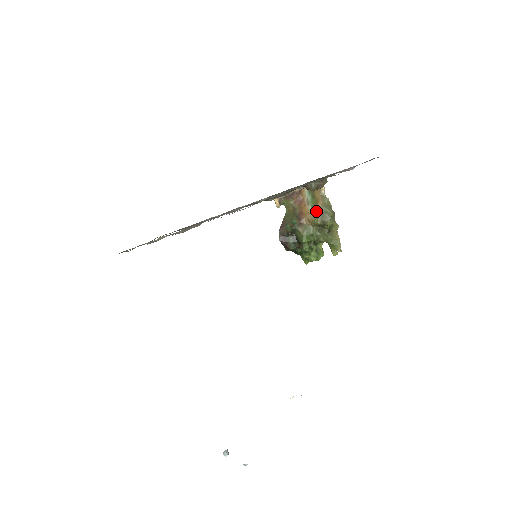
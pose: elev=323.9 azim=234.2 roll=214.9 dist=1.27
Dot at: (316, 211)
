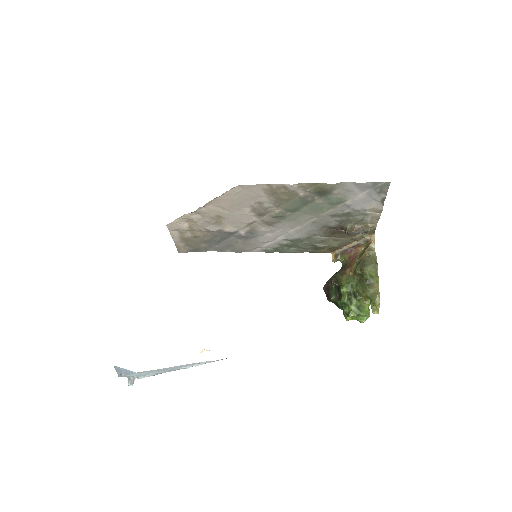
Dot at: (359, 261)
